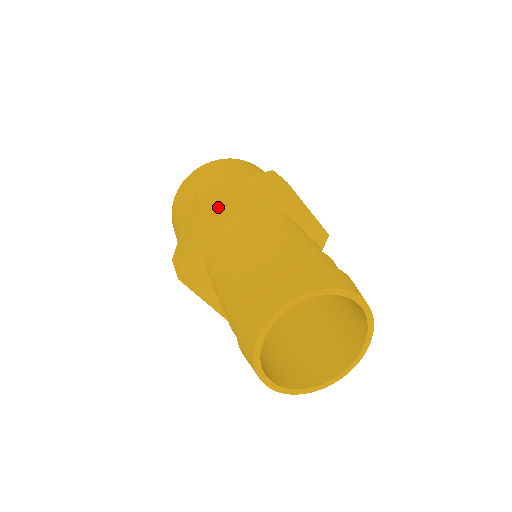
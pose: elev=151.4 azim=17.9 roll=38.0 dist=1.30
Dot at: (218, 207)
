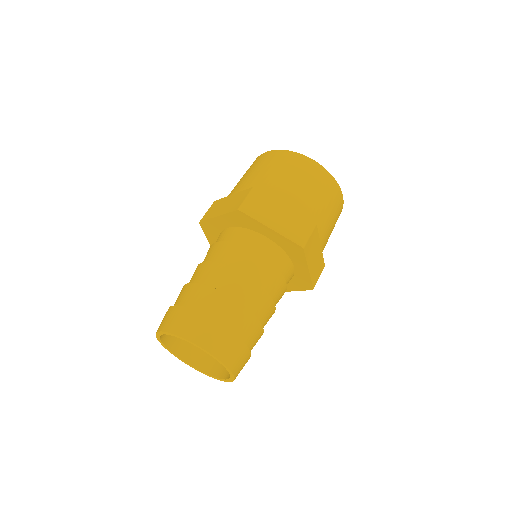
Dot at: (209, 225)
